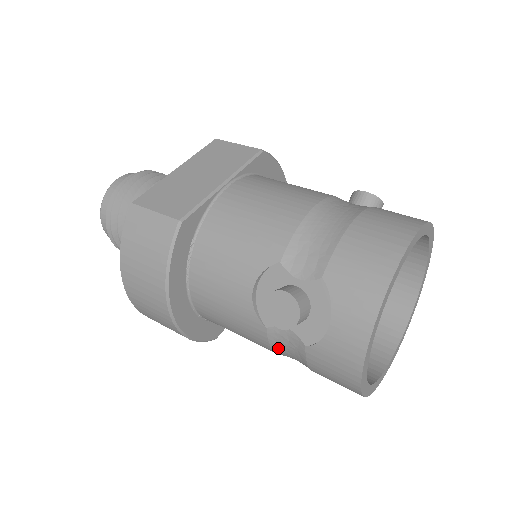
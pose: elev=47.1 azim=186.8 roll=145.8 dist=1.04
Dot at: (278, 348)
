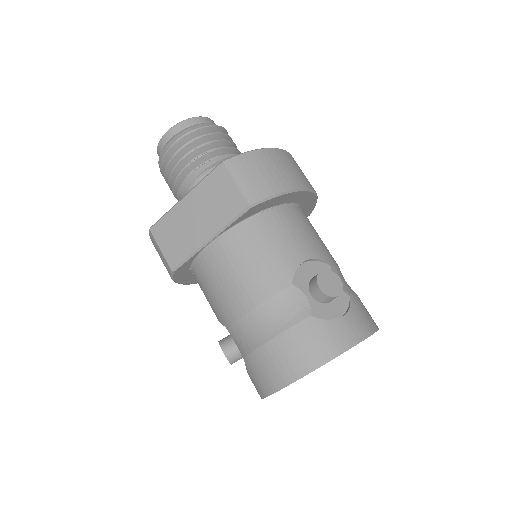
Dot at: occluded
